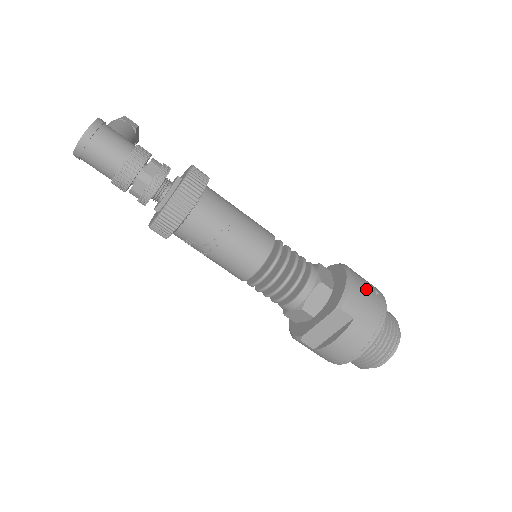
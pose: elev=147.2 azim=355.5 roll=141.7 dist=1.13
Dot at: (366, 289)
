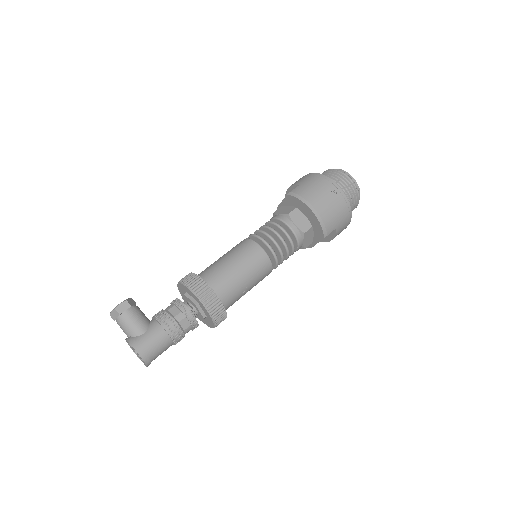
Dot at: (328, 204)
